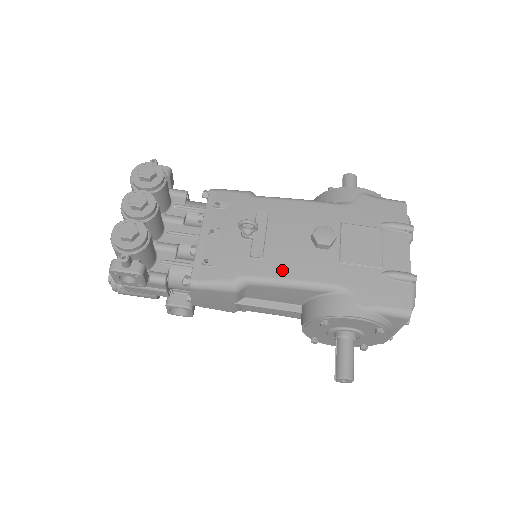
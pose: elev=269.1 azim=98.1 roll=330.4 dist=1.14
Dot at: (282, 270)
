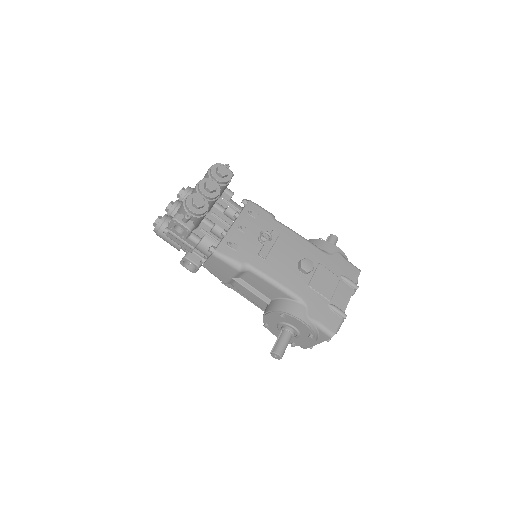
Dot at: (273, 272)
